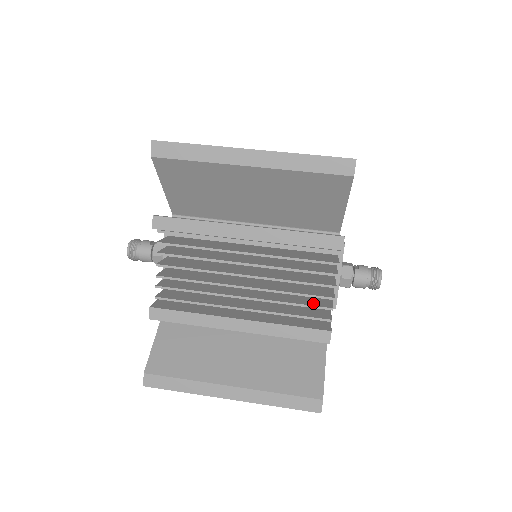
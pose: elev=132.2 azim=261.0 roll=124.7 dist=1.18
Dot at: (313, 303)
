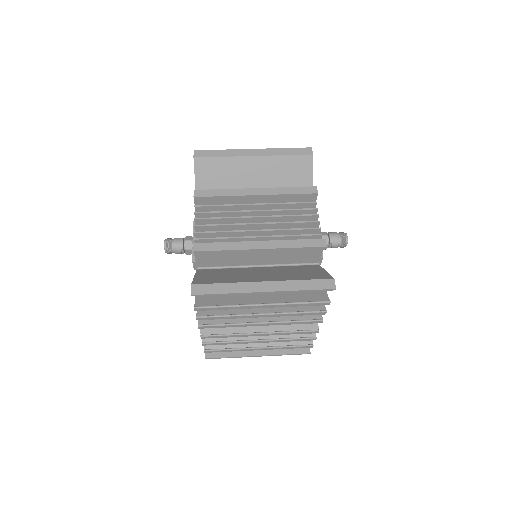
Dot at: (307, 237)
